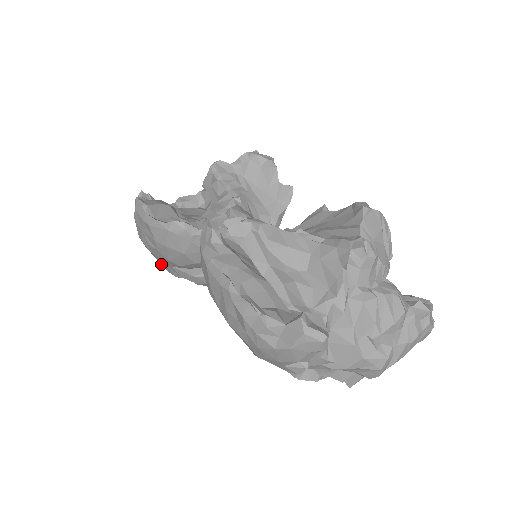
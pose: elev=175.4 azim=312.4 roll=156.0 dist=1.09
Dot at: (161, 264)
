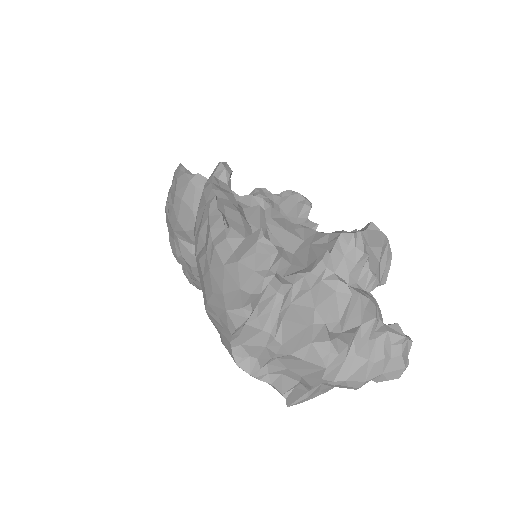
Dot at: (170, 242)
